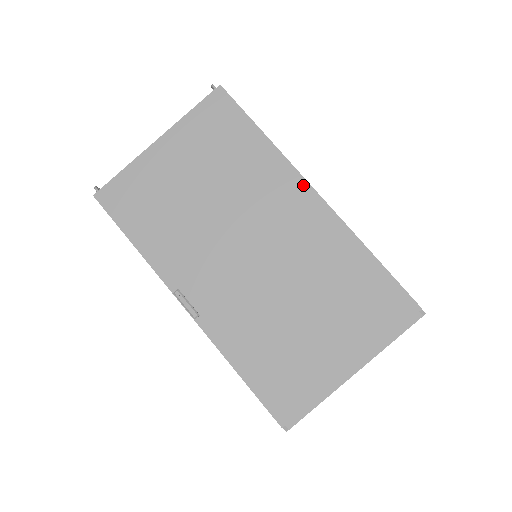
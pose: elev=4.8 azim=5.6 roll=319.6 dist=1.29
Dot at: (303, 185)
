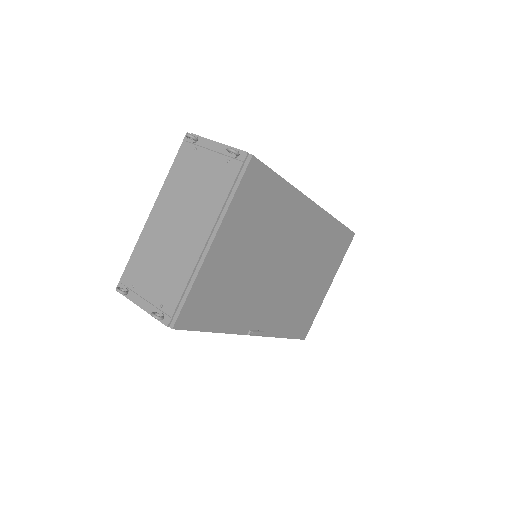
Dot at: (310, 205)
